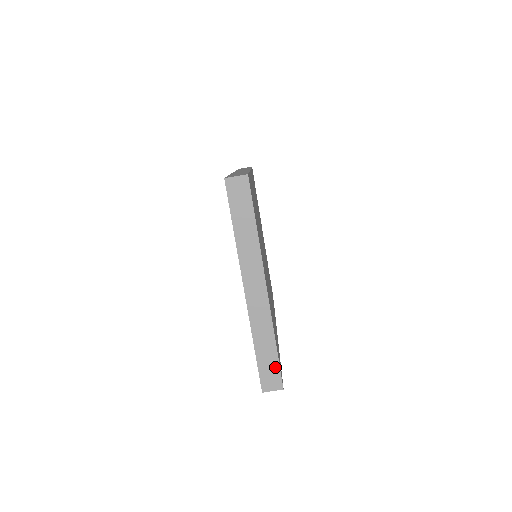
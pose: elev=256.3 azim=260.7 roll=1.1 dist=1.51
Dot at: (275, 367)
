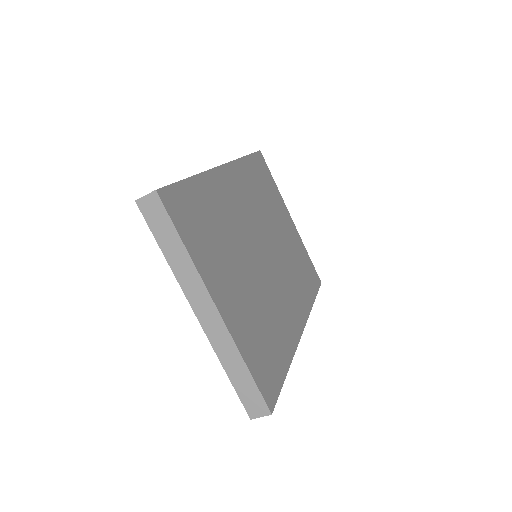
Dot at: (255, 392)
